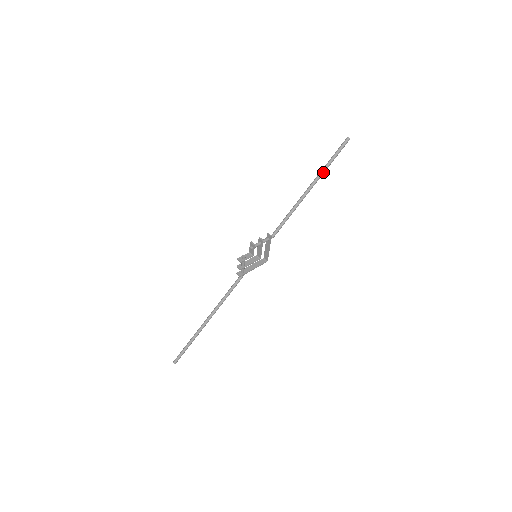
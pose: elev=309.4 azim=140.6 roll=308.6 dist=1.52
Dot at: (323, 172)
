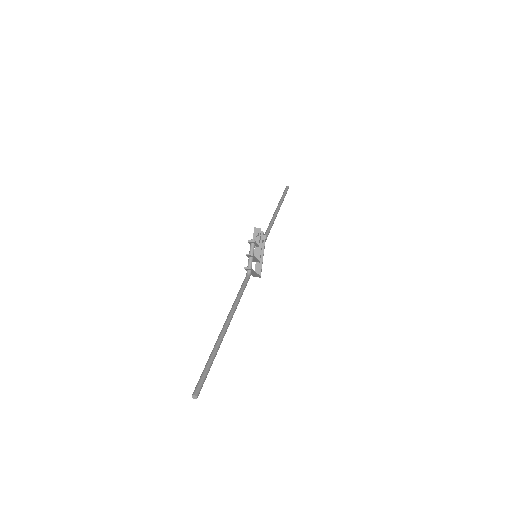
Dot at: (282, 202)
